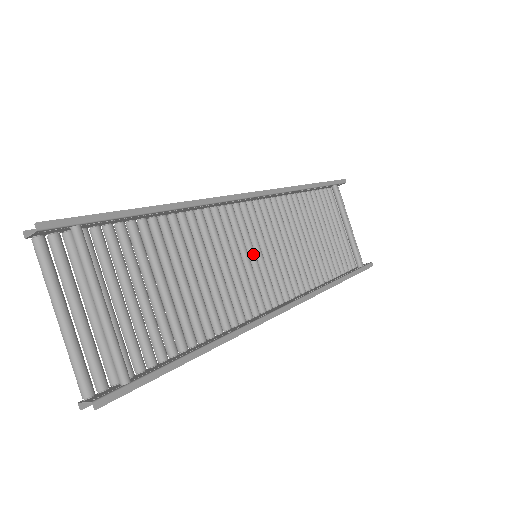
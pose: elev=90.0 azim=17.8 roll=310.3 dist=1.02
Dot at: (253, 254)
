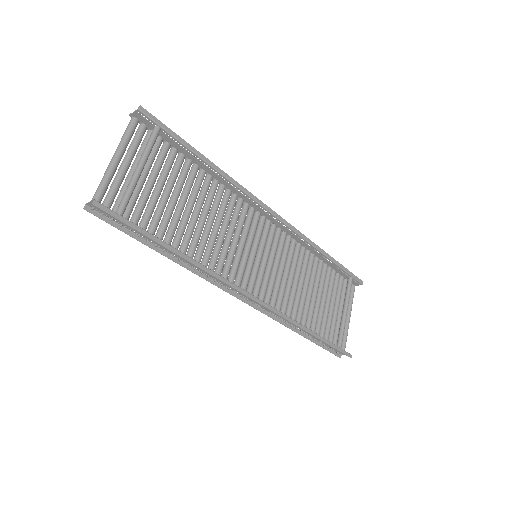
Dot at: (254, 251)
